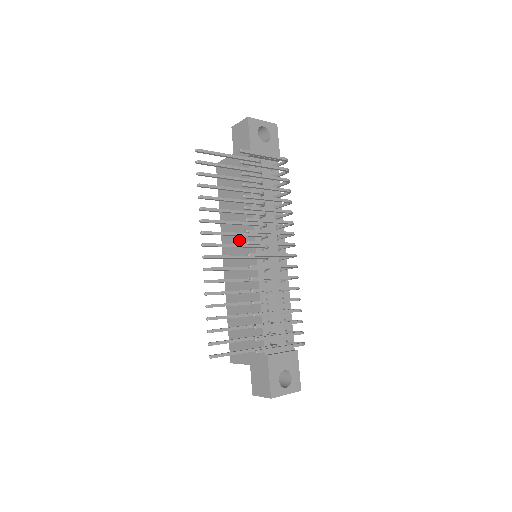
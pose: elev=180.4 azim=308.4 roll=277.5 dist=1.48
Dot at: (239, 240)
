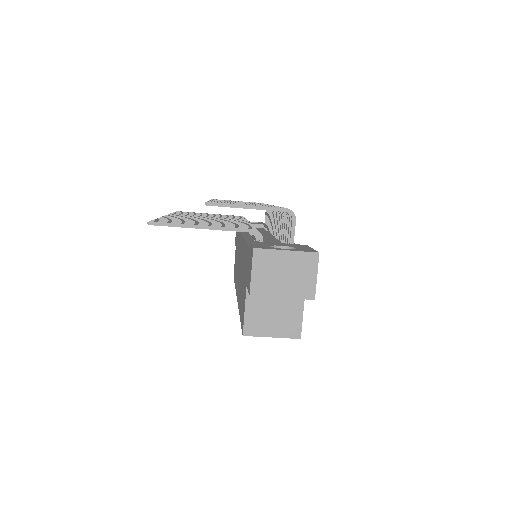
Dot at: (238, 260)
